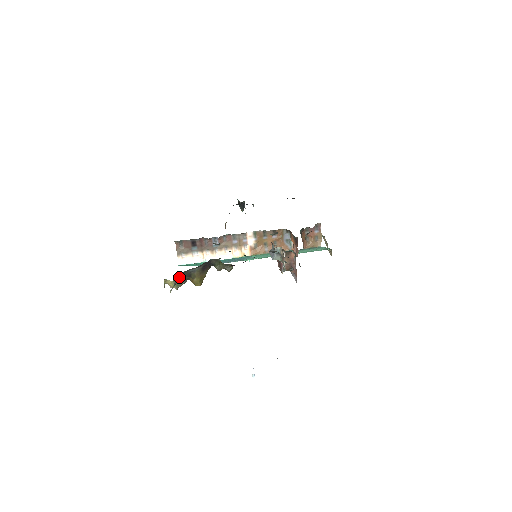
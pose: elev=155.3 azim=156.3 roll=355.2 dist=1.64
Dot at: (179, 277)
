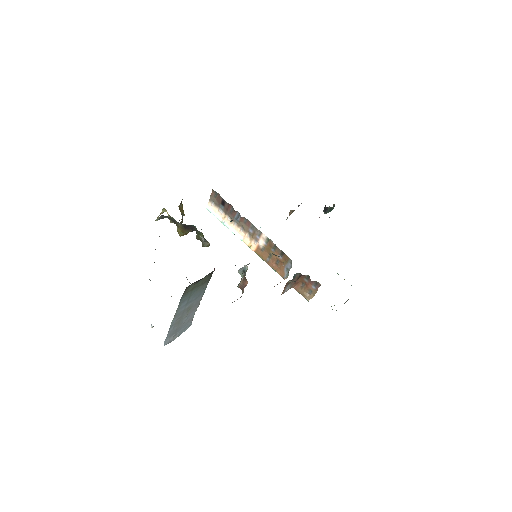
Dot at: (164, 216)
